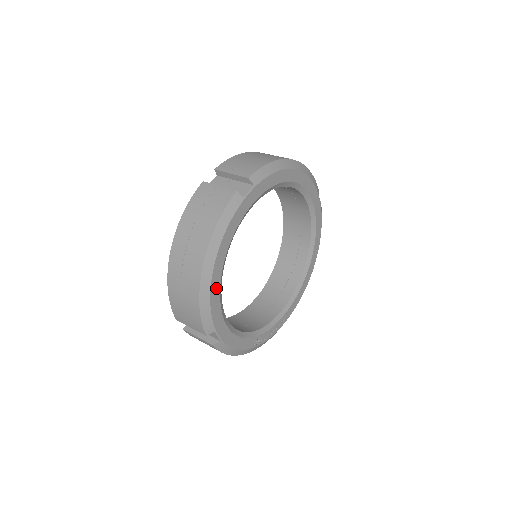
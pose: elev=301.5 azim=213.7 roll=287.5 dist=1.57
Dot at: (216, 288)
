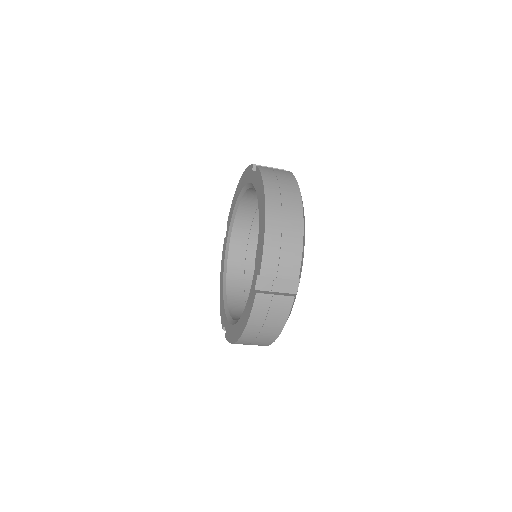
Dot at: occluded
